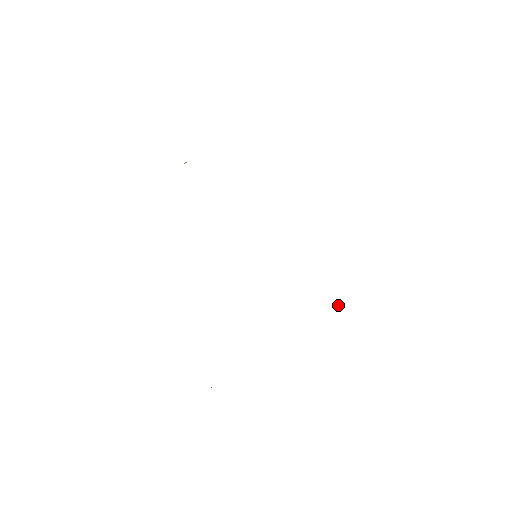
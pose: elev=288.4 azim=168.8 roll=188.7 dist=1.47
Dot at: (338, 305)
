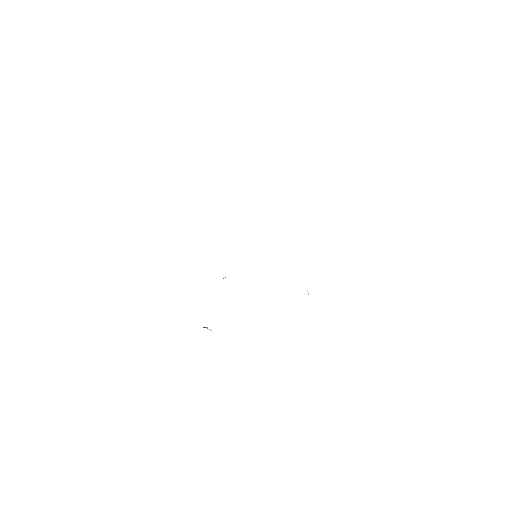
Dot at: (308, 293)
